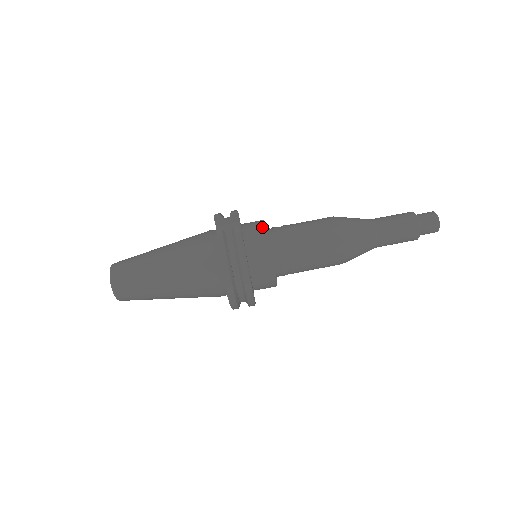
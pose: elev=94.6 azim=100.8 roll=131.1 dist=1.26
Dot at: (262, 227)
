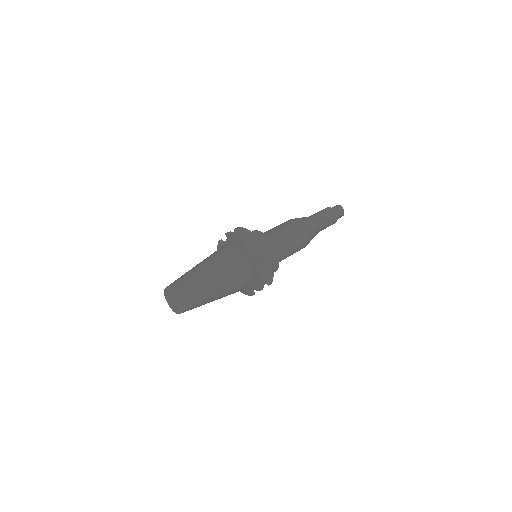
Dot at: occluded
